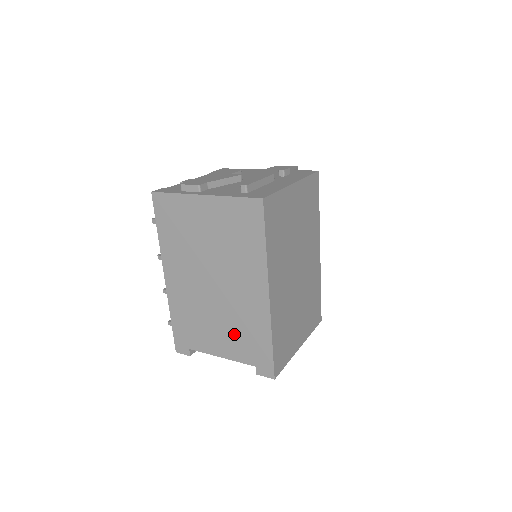
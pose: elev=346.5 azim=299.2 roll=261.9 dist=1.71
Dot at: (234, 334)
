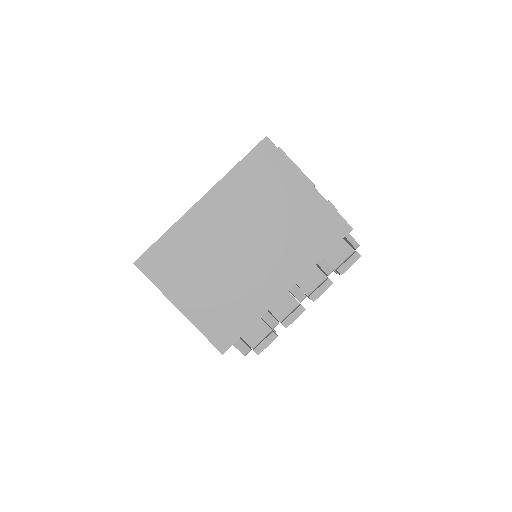
Dot at: occluded
